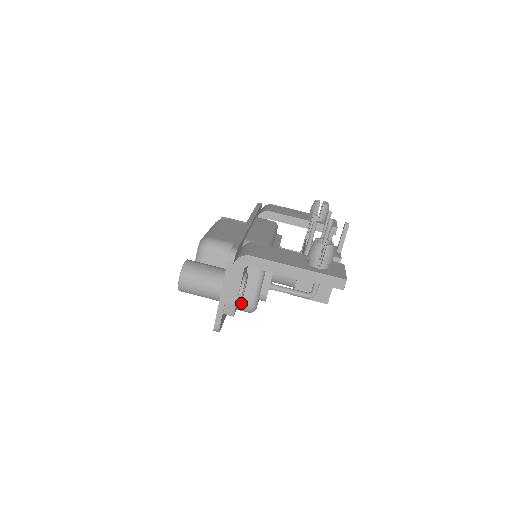
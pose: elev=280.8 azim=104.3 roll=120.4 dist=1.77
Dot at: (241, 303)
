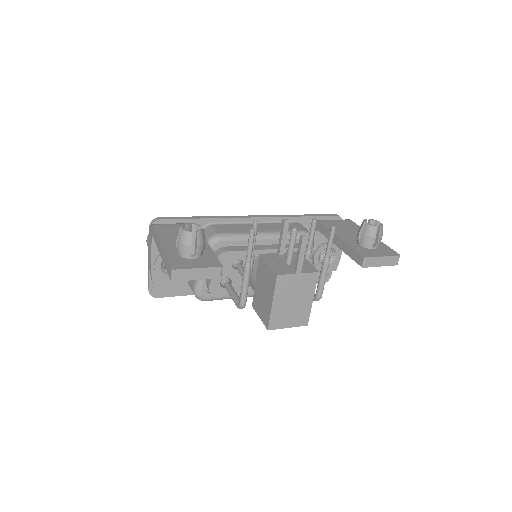
Dot at: (191, 285)
